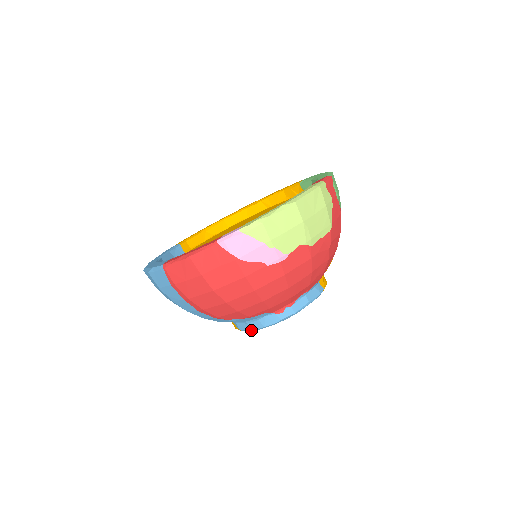
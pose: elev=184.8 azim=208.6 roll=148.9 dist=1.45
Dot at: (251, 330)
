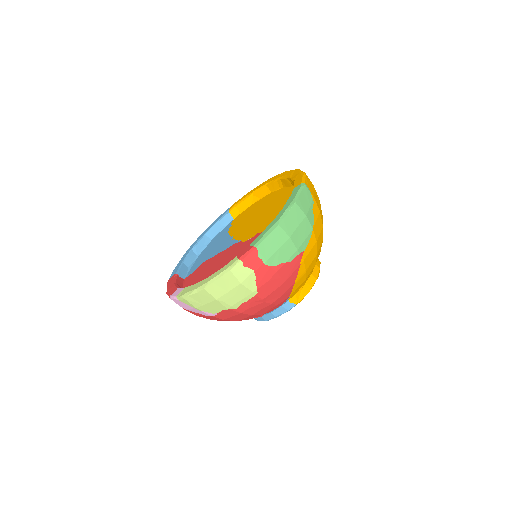
Dot at: occluded
